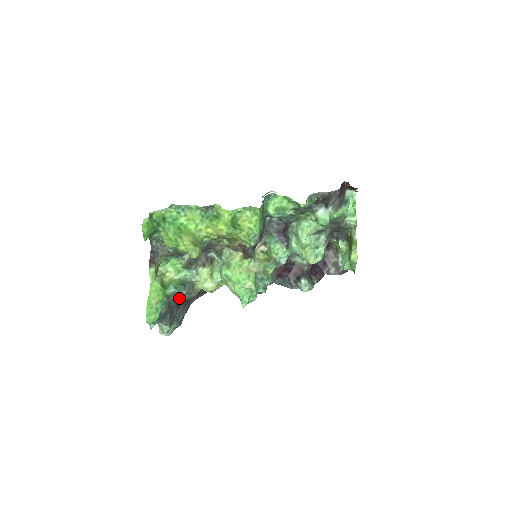
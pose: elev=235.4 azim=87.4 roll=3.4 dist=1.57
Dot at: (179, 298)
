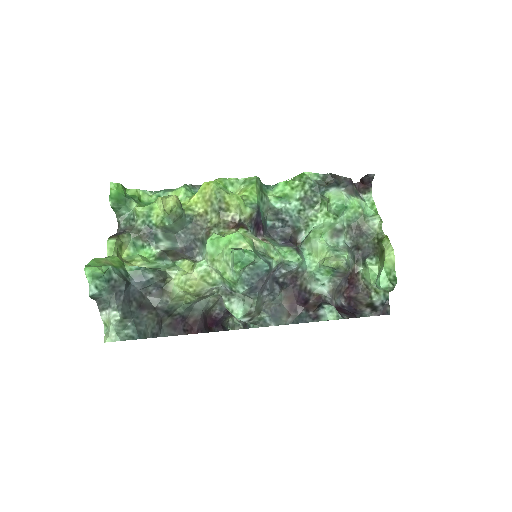
Dot at: (144, 297)
